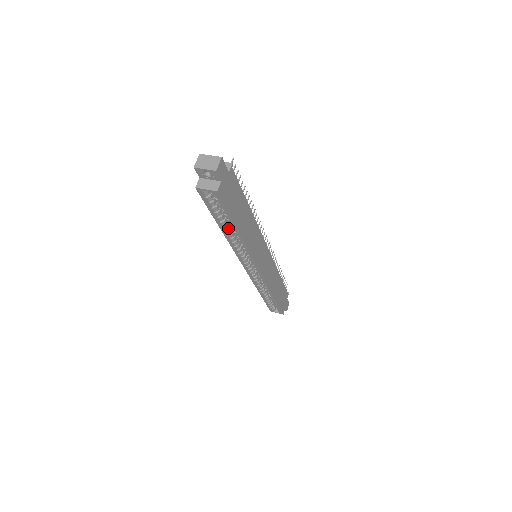
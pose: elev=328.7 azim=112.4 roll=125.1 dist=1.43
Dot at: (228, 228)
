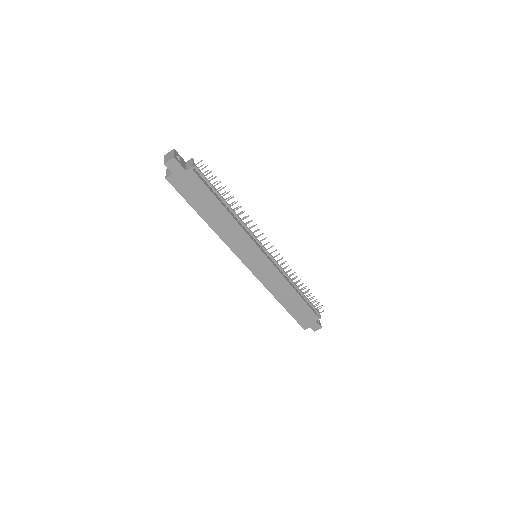
Dot at: occluded
